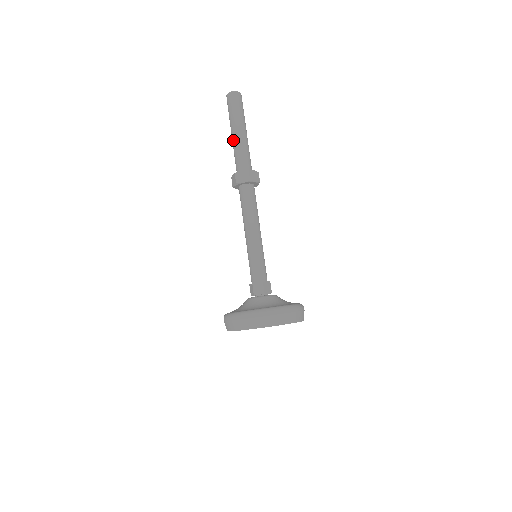
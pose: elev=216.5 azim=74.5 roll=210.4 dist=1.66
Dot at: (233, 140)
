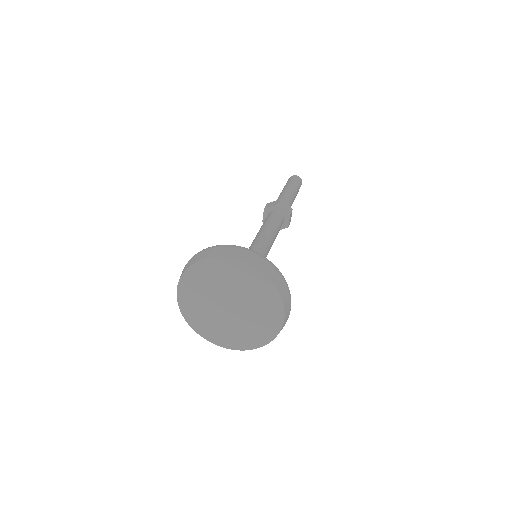
Dot at: (285, 191)
